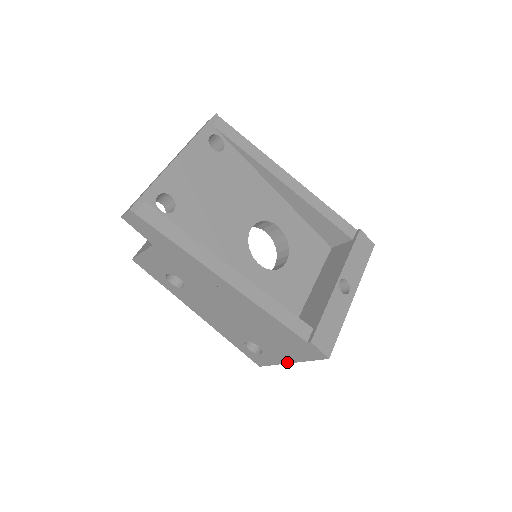
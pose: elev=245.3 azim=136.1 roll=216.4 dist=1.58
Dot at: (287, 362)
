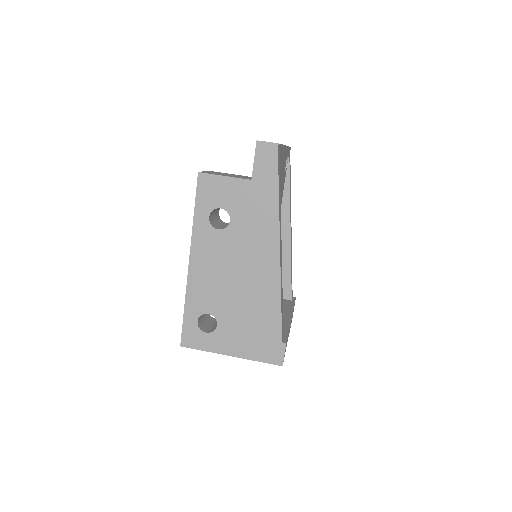
Dot at: (227, 353)
